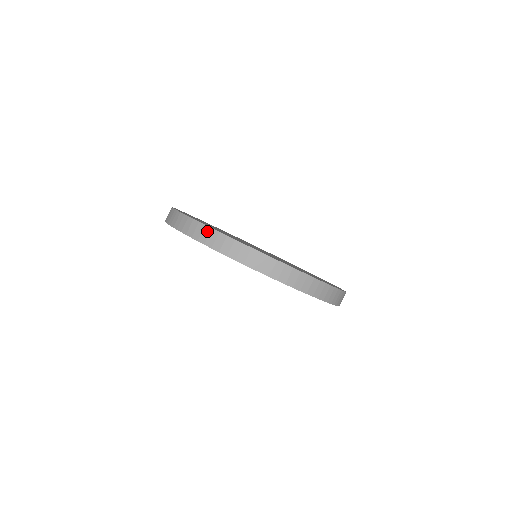
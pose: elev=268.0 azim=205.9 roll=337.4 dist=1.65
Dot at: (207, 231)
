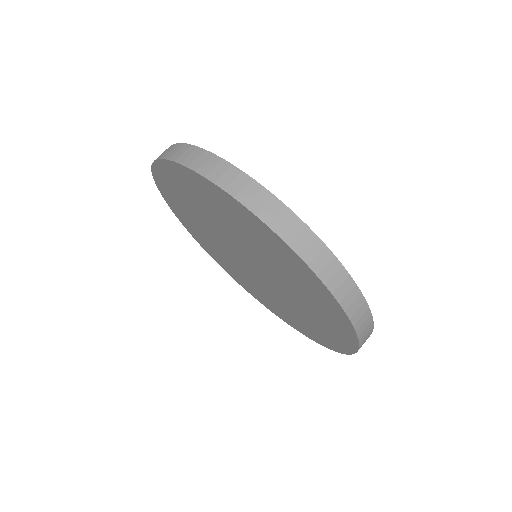
Dot at: occluded
